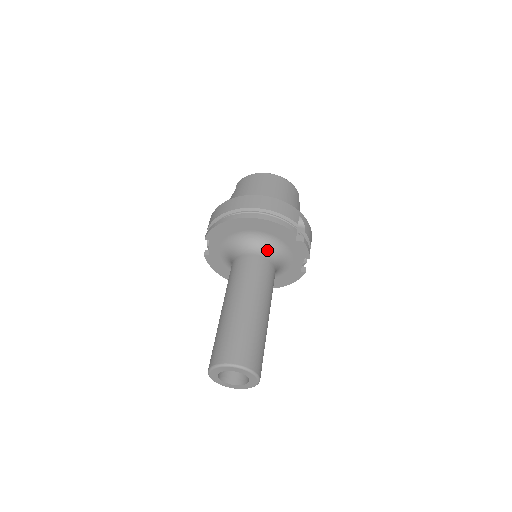
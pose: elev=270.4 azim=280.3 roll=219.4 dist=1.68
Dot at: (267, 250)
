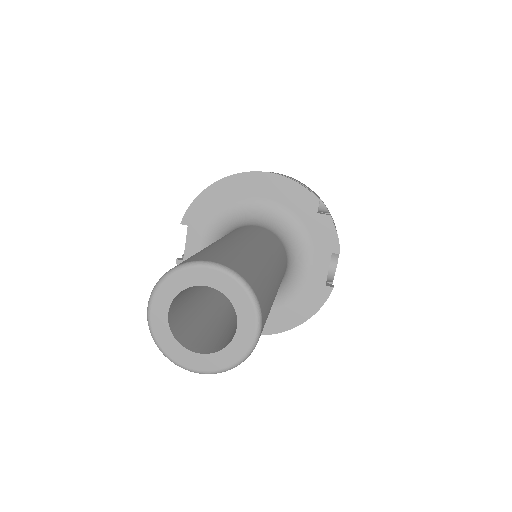
Dot at: (274, 227)
